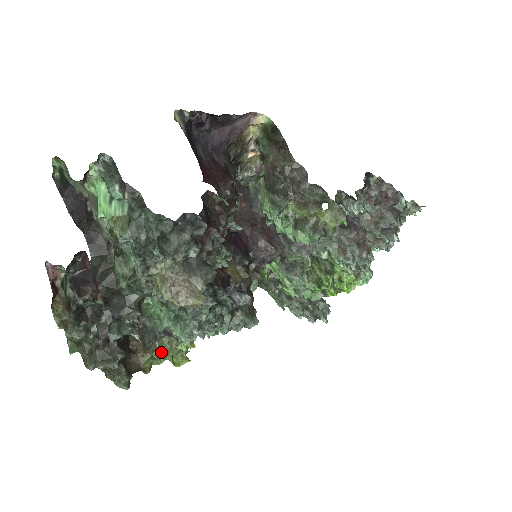
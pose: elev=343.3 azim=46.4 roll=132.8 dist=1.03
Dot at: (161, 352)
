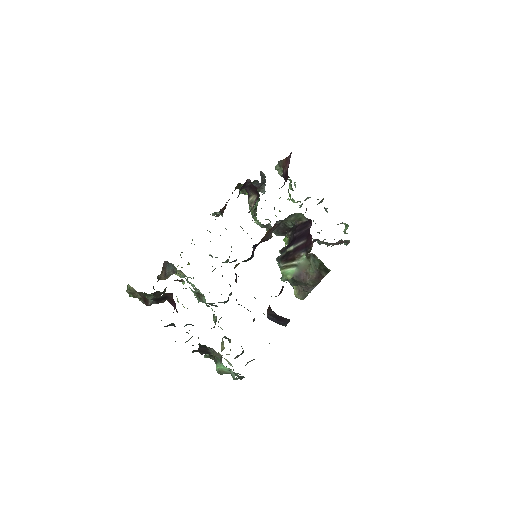
Dot at: occluded
